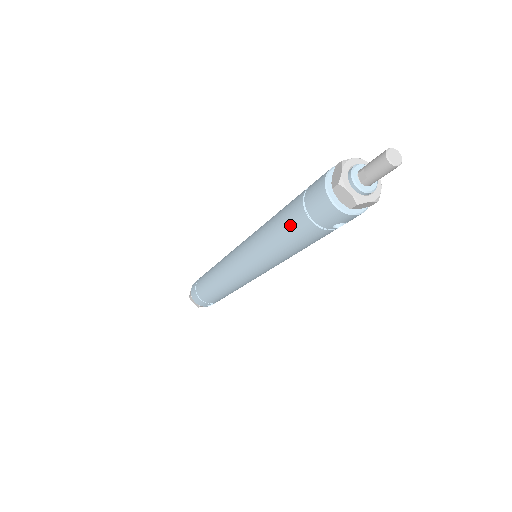
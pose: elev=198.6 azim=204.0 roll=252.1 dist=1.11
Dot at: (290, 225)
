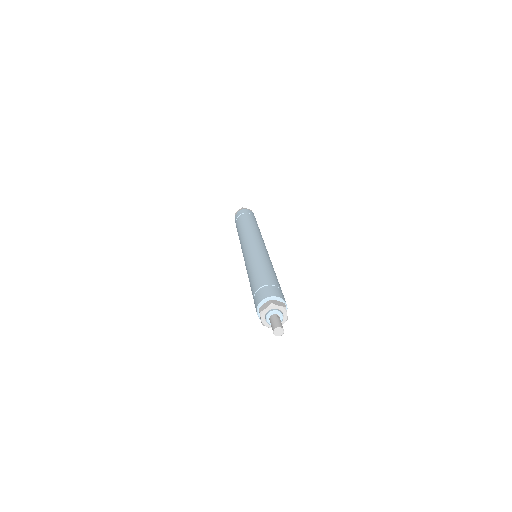
Dot at: occluded
